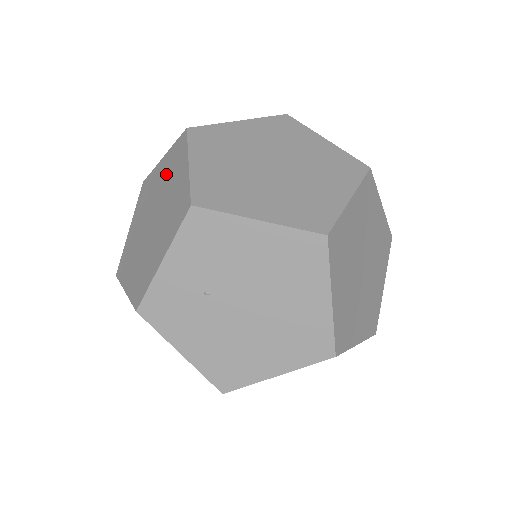
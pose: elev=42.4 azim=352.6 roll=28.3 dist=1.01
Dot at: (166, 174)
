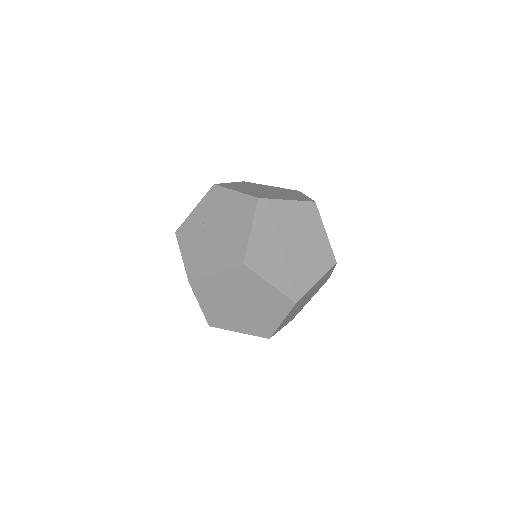
Dot at: occluded
